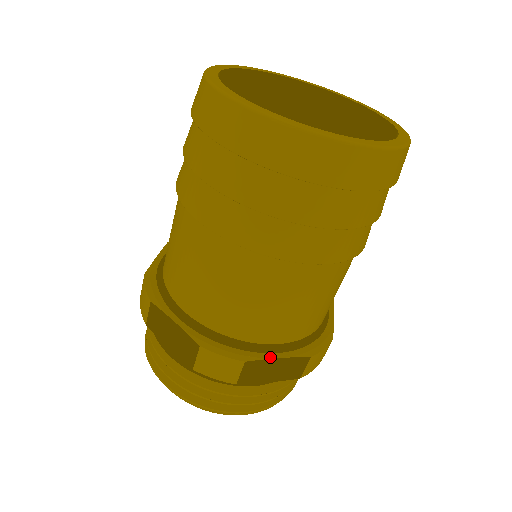
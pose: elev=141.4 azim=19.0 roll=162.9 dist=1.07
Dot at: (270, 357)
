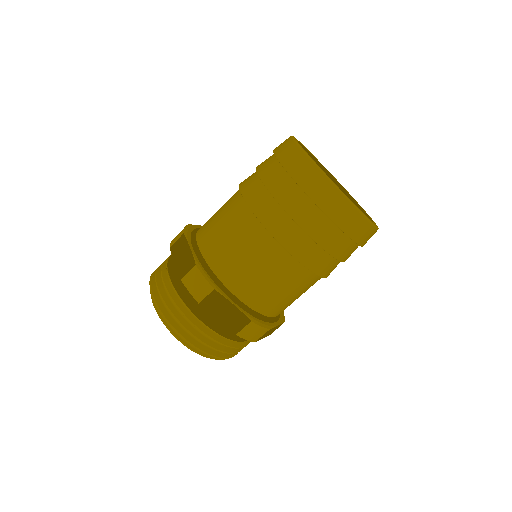
Dot at: (276, 325)
